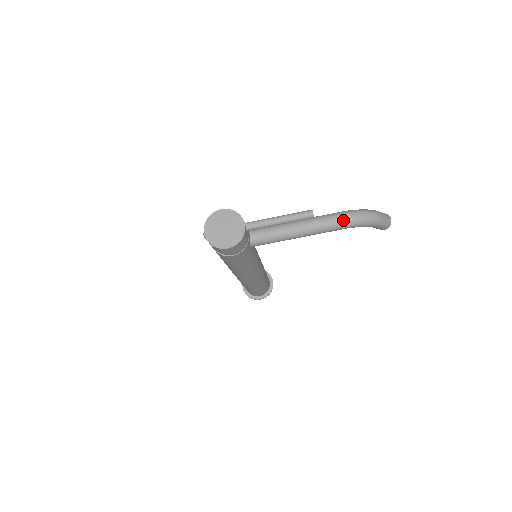
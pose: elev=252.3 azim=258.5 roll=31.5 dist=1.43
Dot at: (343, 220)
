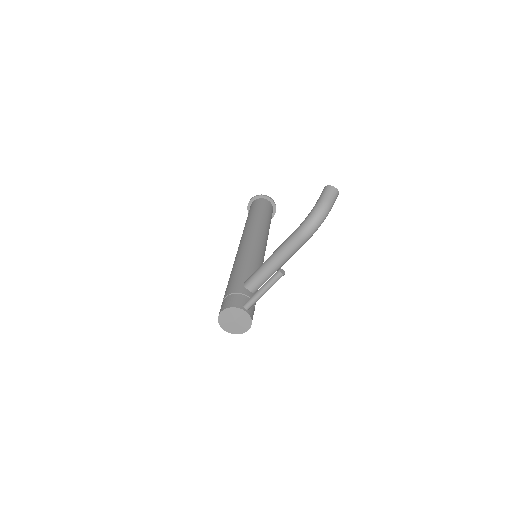
Dot at: (304, 240)
